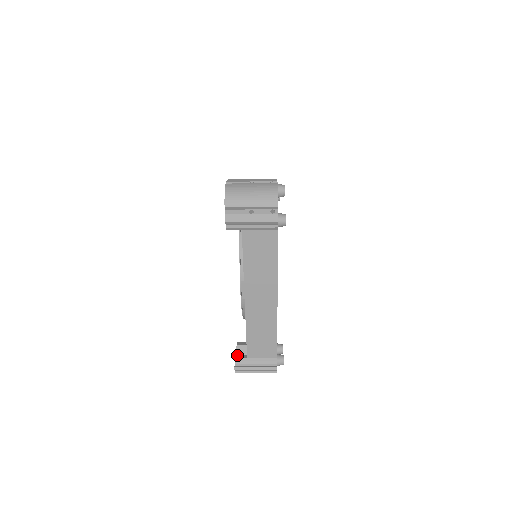
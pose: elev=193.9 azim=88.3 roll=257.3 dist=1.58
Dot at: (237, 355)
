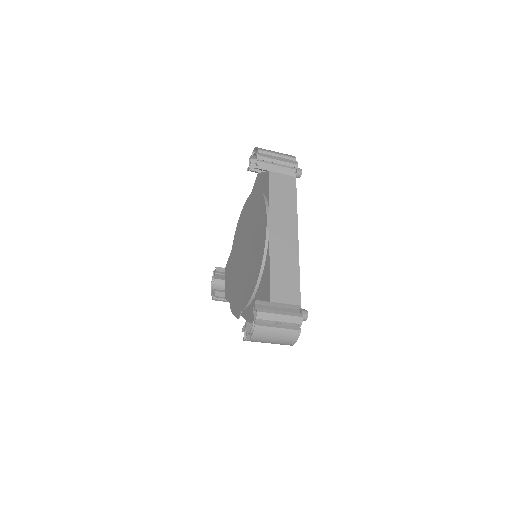
Dot at: (256, 305)
